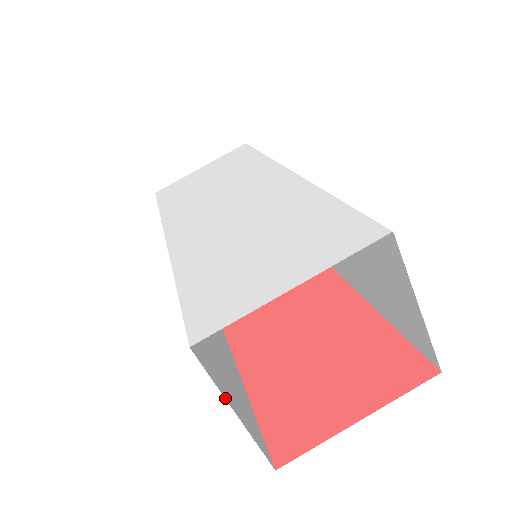
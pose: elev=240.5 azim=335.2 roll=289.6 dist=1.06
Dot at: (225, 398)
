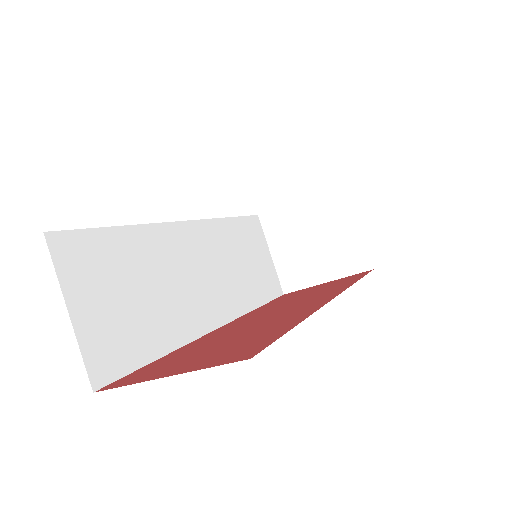
Dot at: (63, 291)
